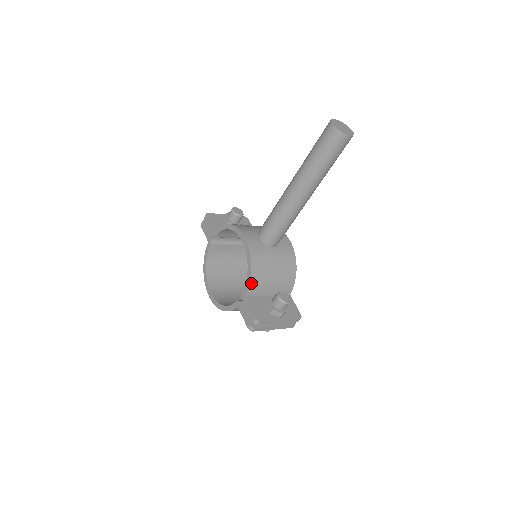
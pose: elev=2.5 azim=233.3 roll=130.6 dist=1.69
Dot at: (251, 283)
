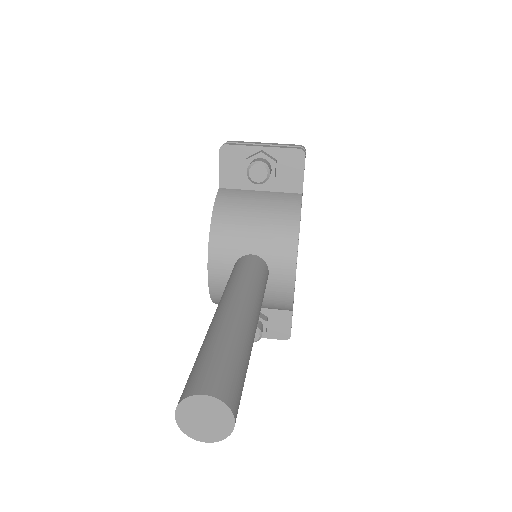
Dot at: (218, 303)
